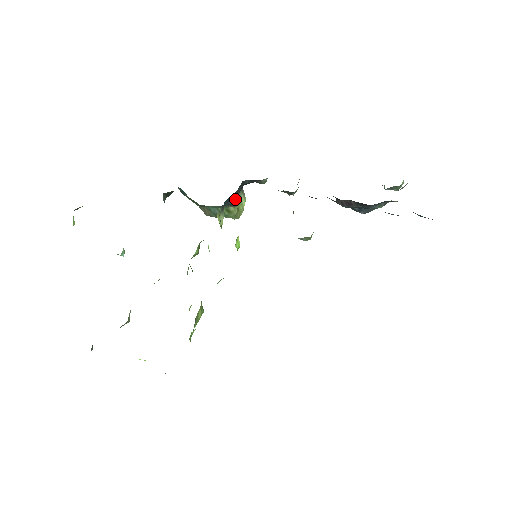
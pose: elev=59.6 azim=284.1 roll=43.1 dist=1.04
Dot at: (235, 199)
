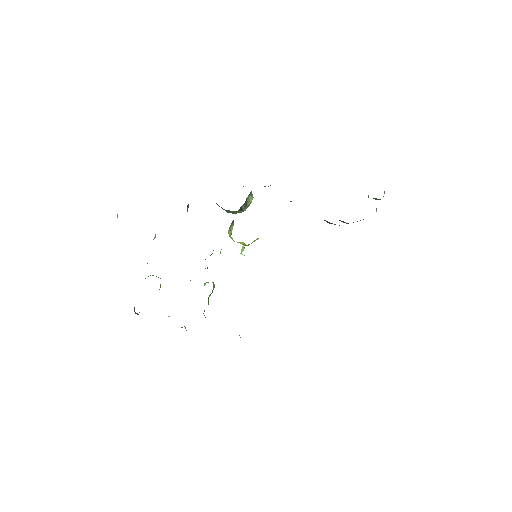
Dot at: (244, 206)
